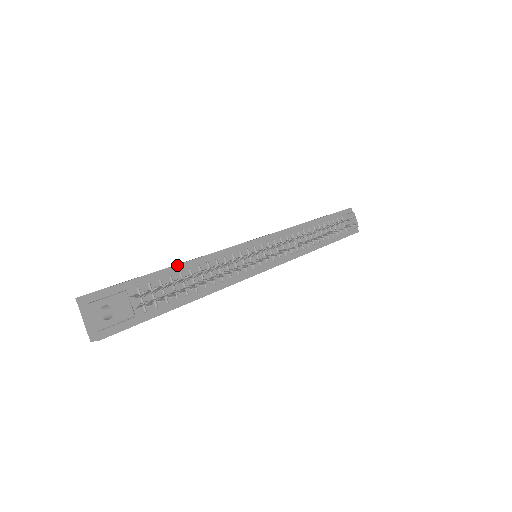
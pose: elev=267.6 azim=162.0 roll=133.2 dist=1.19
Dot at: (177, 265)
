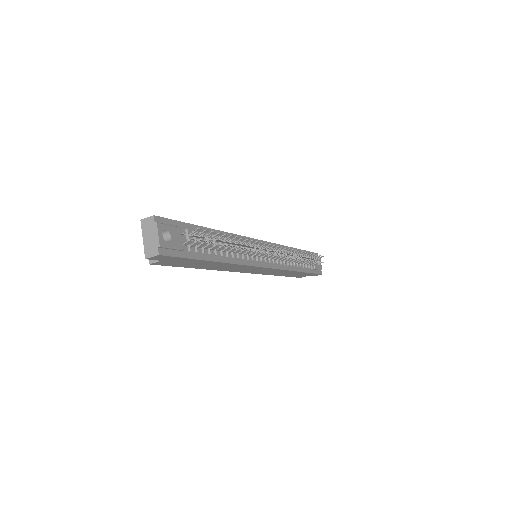
Dot at: (211, 229)
